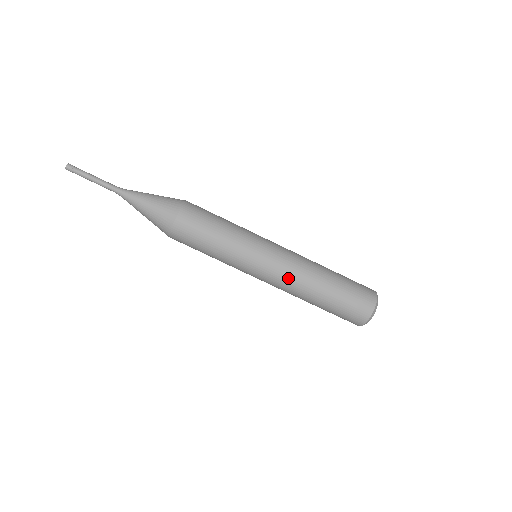
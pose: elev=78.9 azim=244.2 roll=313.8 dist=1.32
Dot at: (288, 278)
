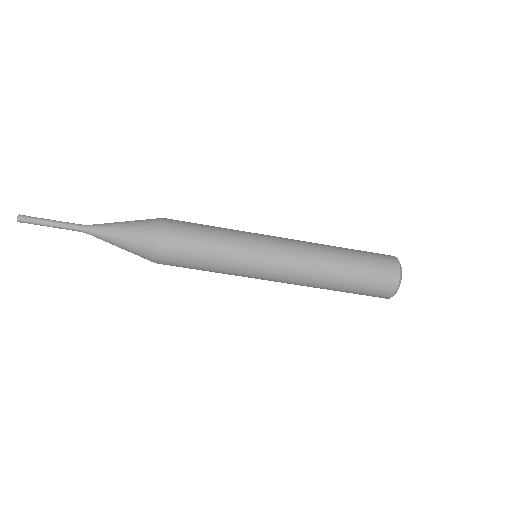
Dot at: occluded
